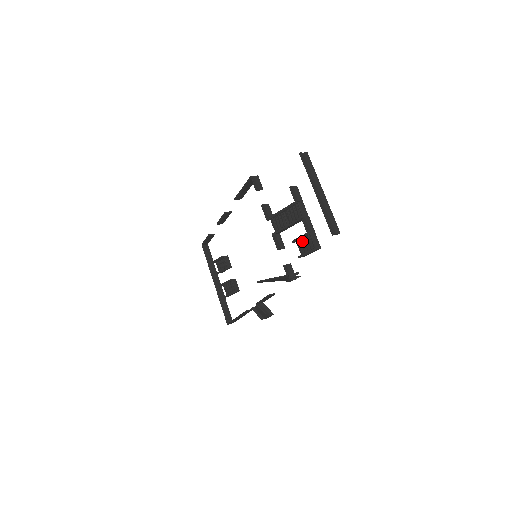
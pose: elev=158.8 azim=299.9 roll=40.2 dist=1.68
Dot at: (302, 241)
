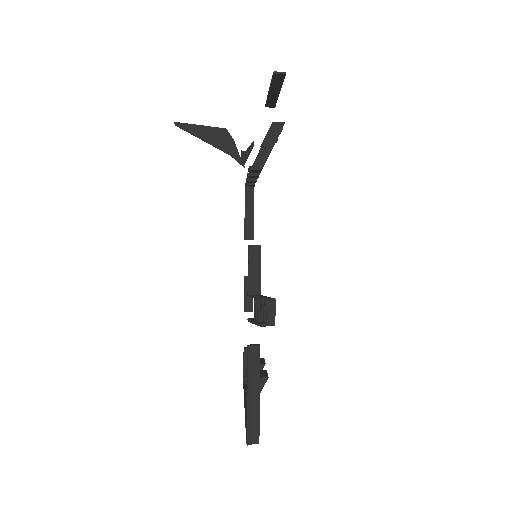
Dot at: occluded
